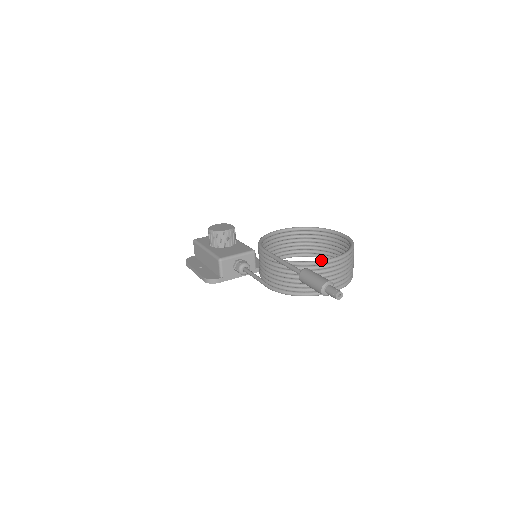
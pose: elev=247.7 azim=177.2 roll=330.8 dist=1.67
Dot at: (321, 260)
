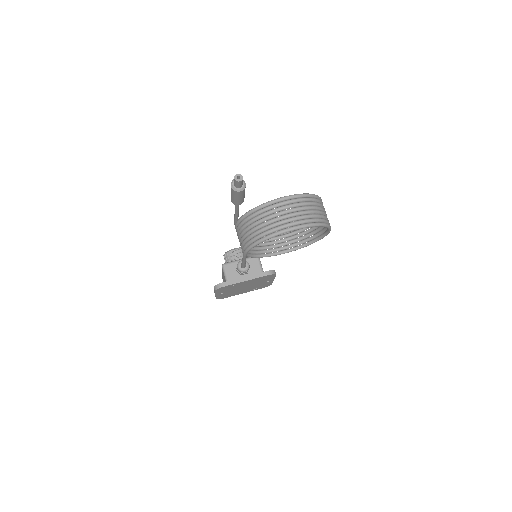
Dot at: (269, 201)
